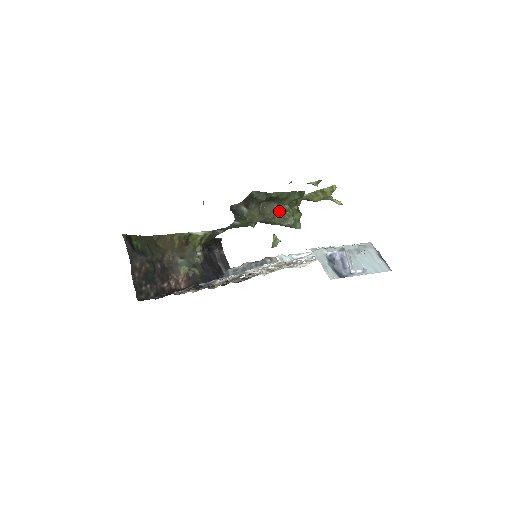
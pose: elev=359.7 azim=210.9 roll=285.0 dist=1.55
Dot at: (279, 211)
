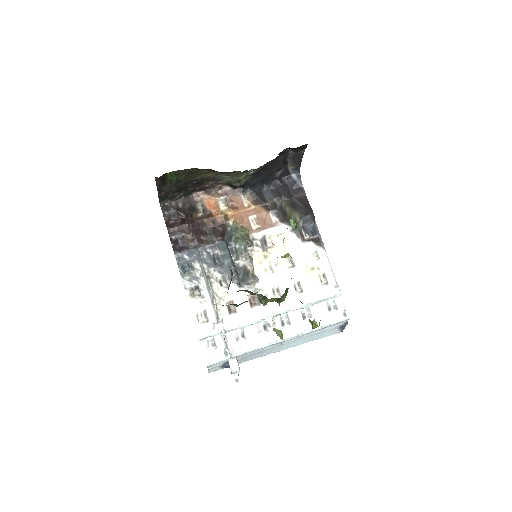
Dot at: (261, 295)
